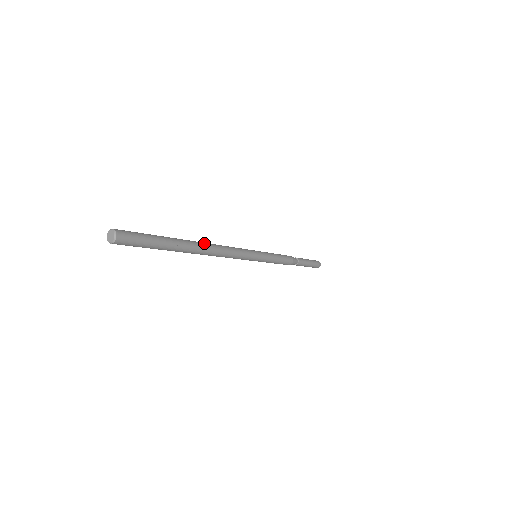
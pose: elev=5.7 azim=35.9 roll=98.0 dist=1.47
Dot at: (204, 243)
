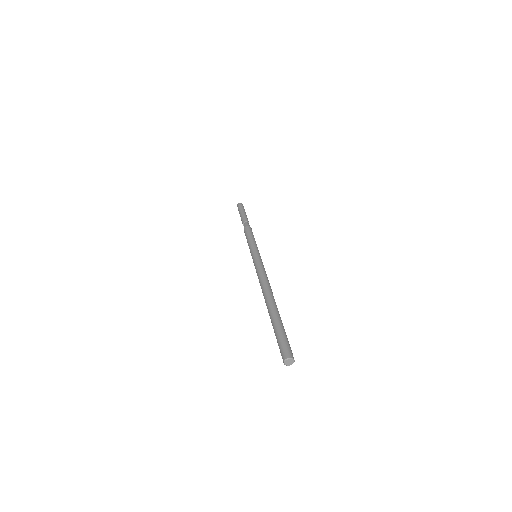
Dot at: (268, 295)
